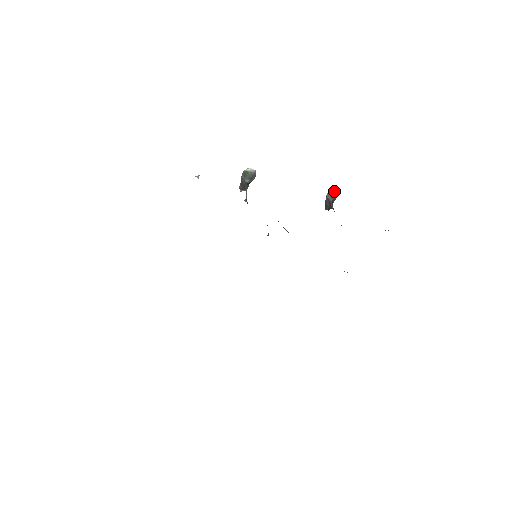
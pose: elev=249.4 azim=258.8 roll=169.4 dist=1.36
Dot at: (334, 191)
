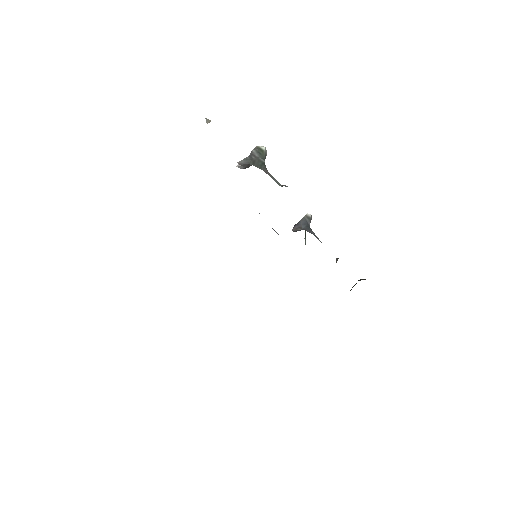
Dot at: (311, 215)
